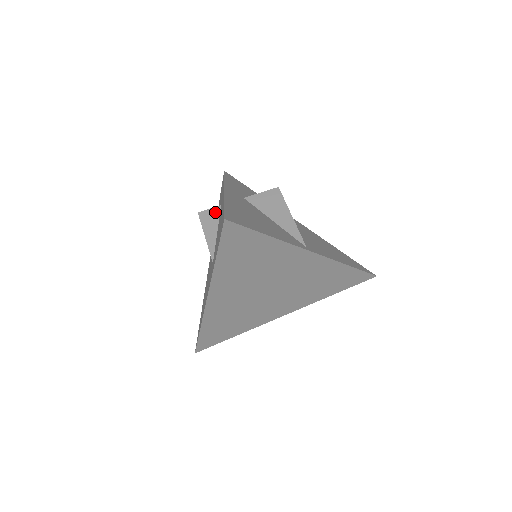
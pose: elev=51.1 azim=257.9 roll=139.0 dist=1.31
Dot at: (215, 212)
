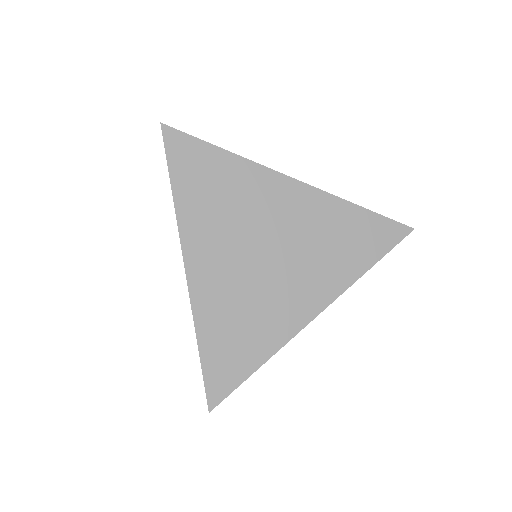
Dot at: occluded
